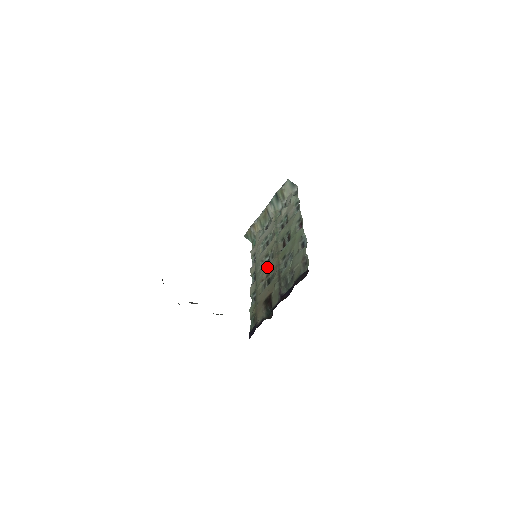
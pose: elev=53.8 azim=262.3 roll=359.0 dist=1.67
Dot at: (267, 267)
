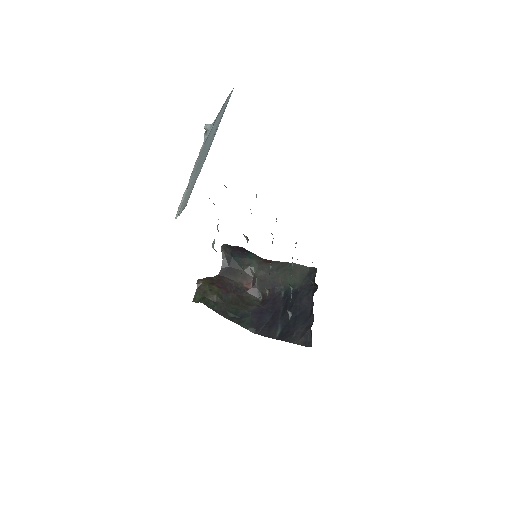
Dot at: occluded
